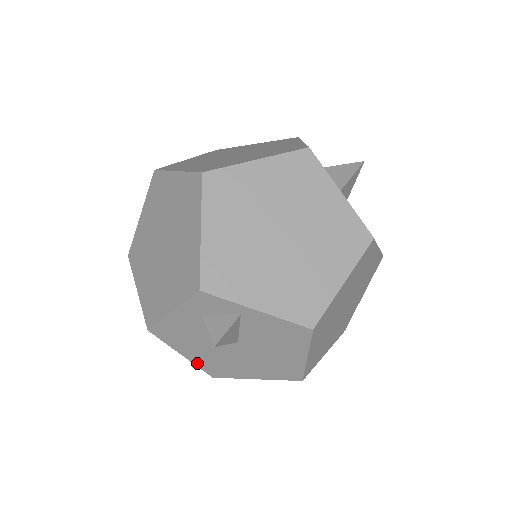
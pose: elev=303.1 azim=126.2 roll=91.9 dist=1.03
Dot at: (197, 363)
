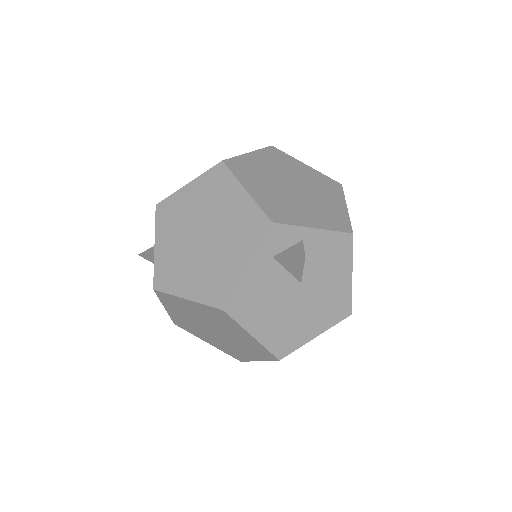
Dot at: (266, 342)
